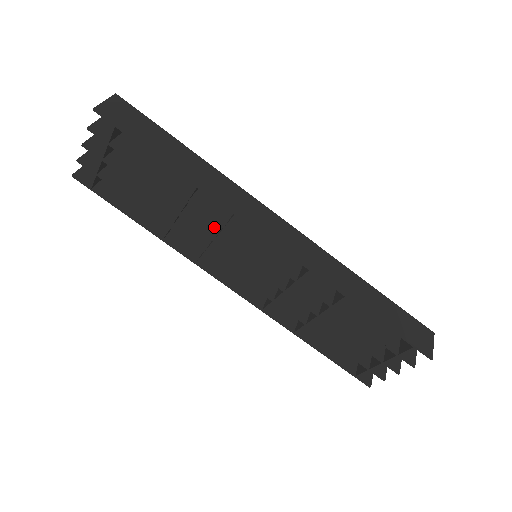
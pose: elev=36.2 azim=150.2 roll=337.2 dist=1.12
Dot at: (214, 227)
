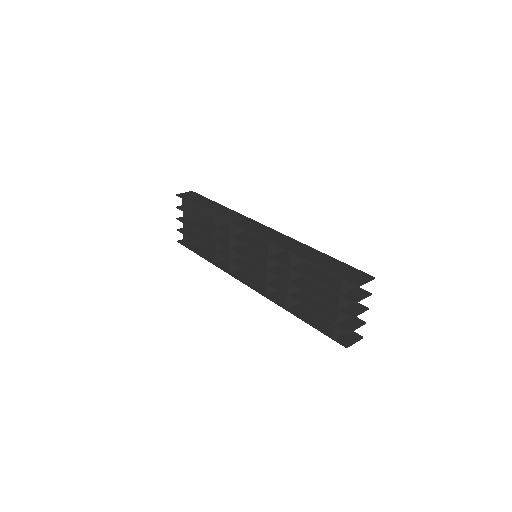
Dot at: occluded
